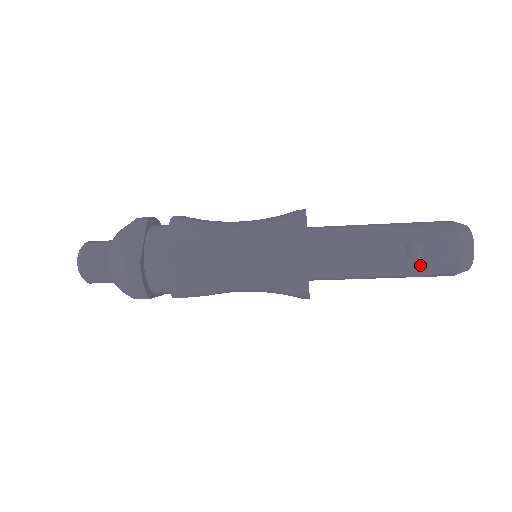
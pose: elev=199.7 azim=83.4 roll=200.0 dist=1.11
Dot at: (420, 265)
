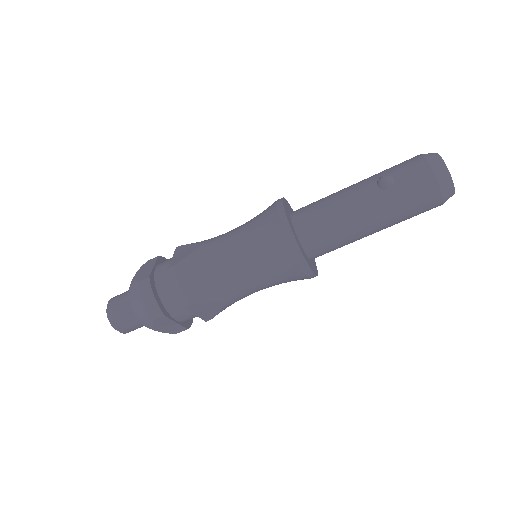
Dot at: (398, 193)
